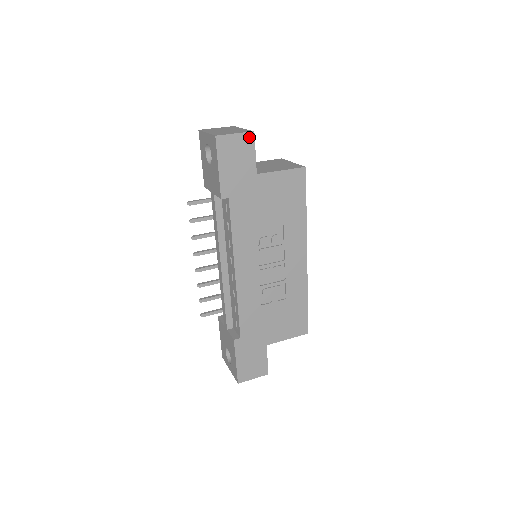
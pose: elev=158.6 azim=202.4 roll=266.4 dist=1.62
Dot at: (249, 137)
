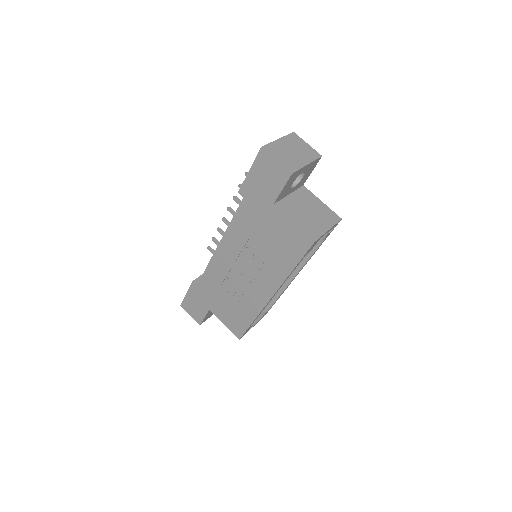
Dot at: (285, 173)
